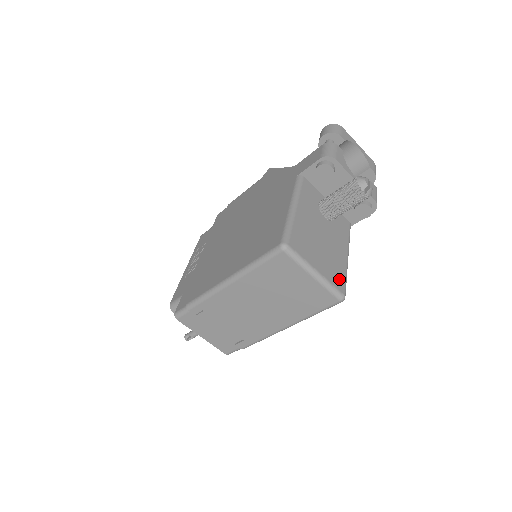
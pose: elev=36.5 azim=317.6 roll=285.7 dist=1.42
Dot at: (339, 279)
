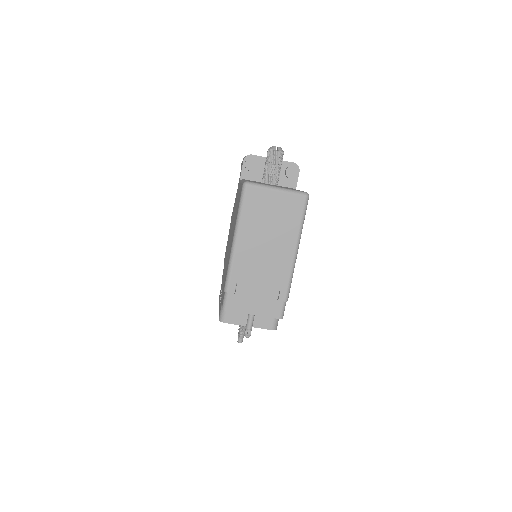
Dot at: occluded
